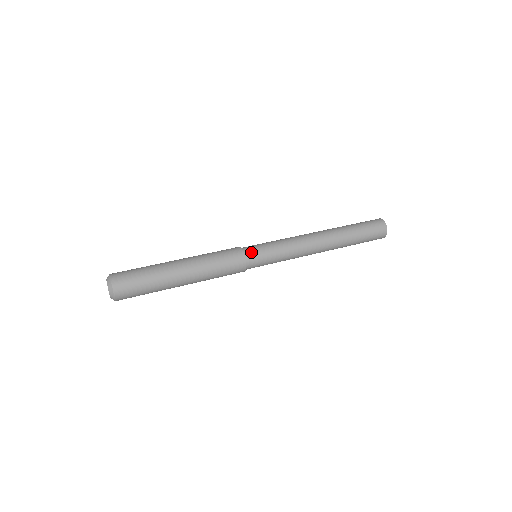
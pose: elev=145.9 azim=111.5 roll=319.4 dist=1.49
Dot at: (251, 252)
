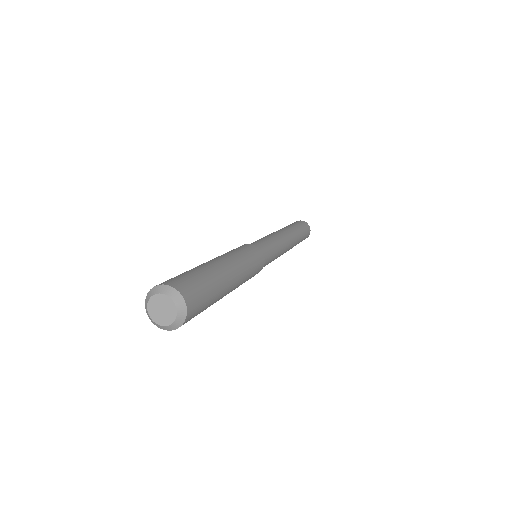
Dot at: occluded
